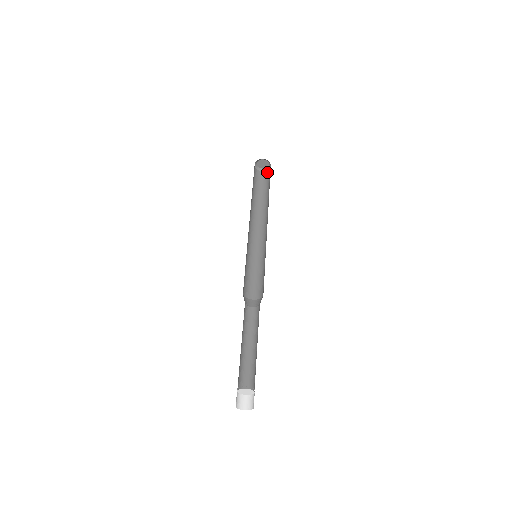
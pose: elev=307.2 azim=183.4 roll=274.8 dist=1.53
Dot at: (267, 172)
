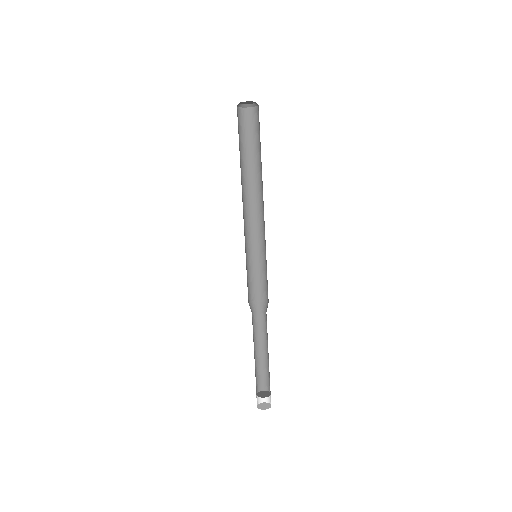
Dot at: (246, 111)
